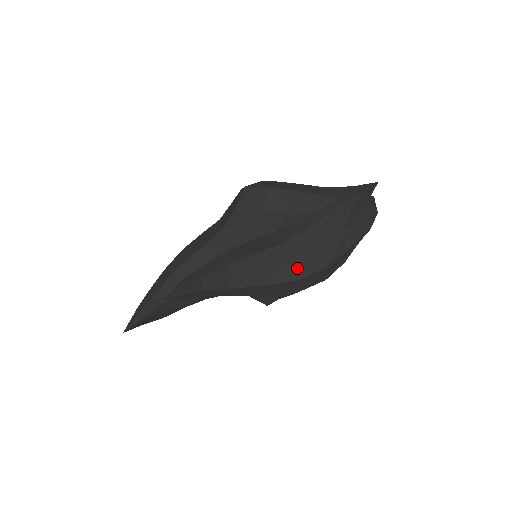
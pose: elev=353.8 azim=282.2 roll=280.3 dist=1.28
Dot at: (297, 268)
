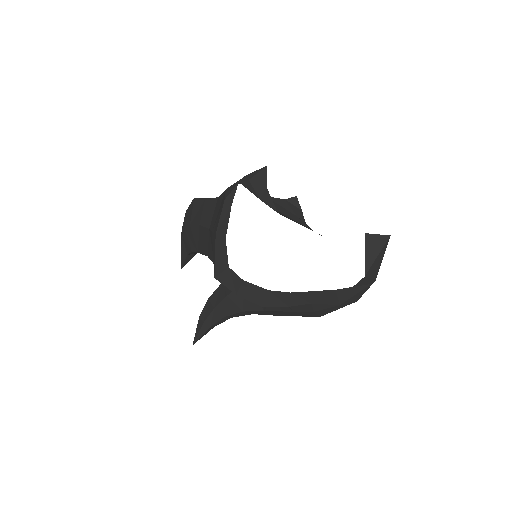
Dot at: occluded
